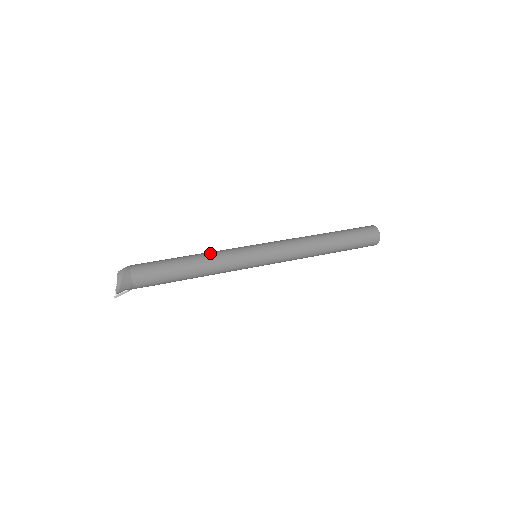
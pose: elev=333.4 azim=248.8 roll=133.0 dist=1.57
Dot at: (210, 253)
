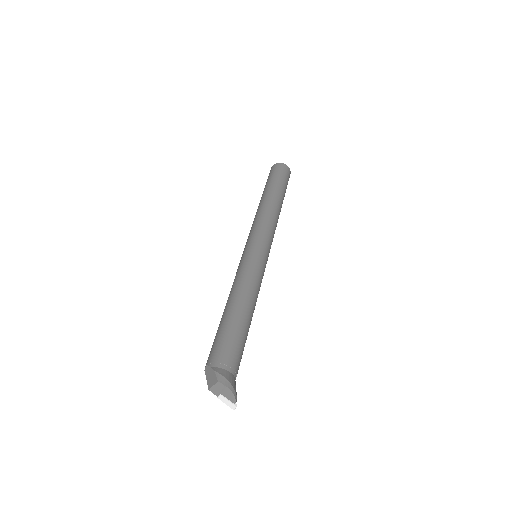
Dot at: (239, 285)
